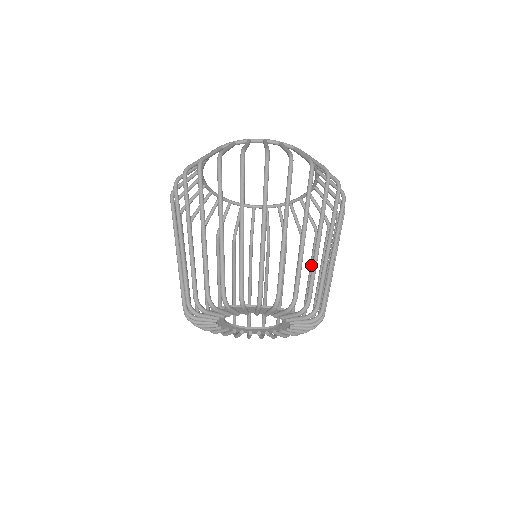
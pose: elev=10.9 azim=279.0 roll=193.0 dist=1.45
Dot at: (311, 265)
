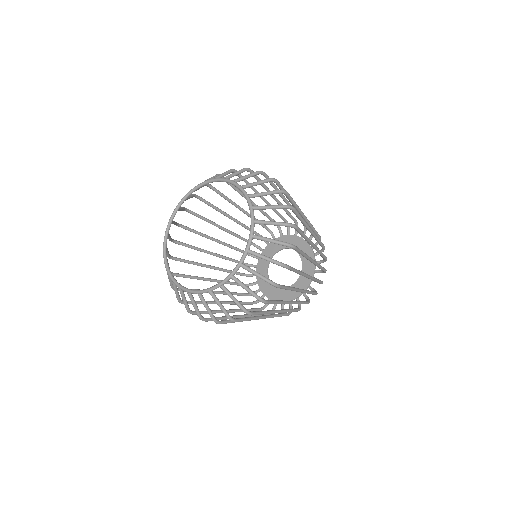
Dot at: occluded
